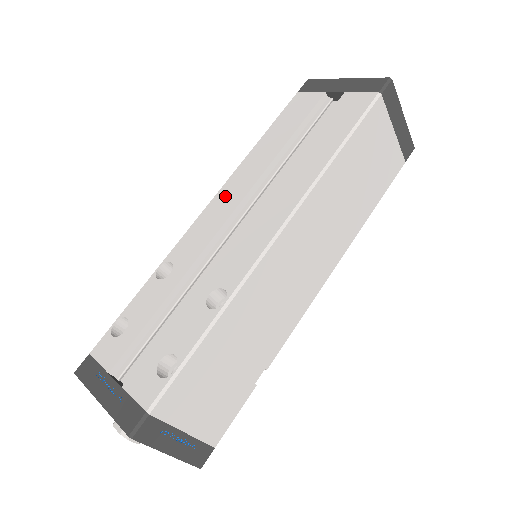
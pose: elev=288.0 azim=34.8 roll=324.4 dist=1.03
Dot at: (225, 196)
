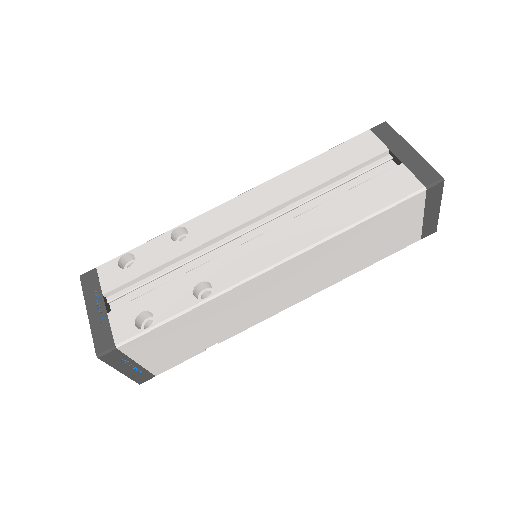
Dot at: (256, 197)
